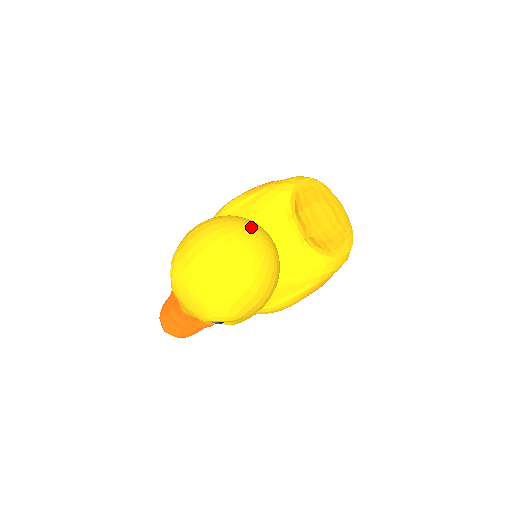
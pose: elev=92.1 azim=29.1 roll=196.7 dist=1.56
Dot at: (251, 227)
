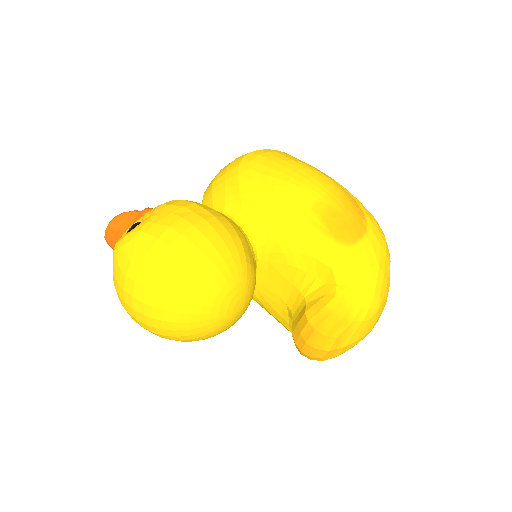
Dot at: (217, 308)
